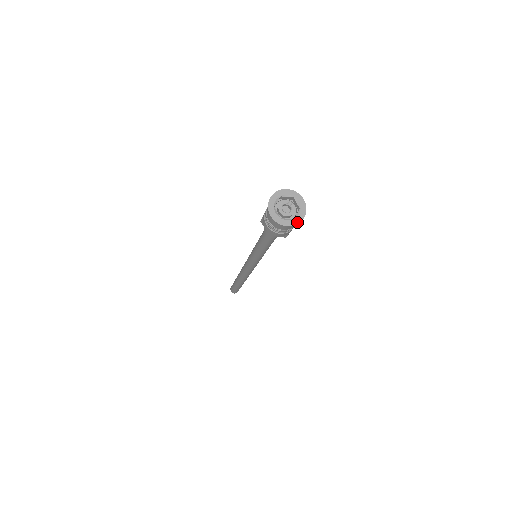
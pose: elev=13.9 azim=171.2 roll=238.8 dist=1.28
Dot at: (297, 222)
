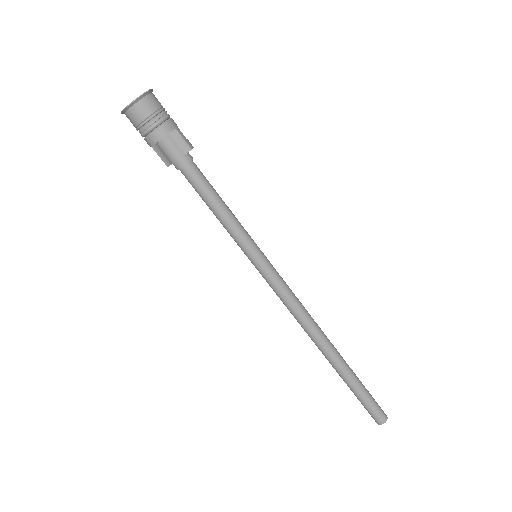
Dot at: (144, 93)
